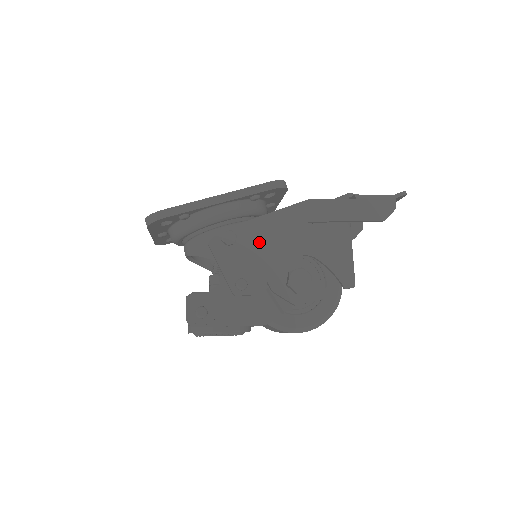
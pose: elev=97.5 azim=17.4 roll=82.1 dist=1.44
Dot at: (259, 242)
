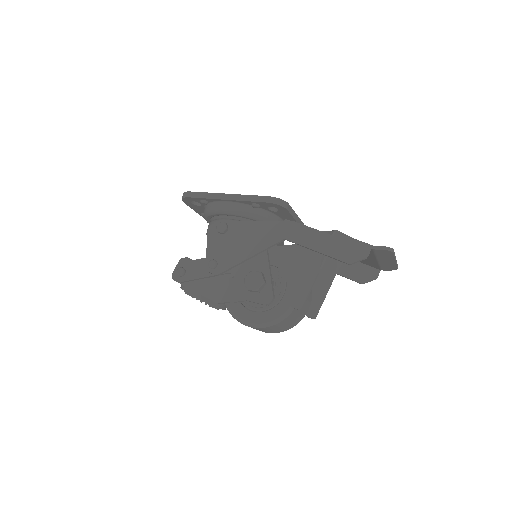
Dot at: (241, 239)
